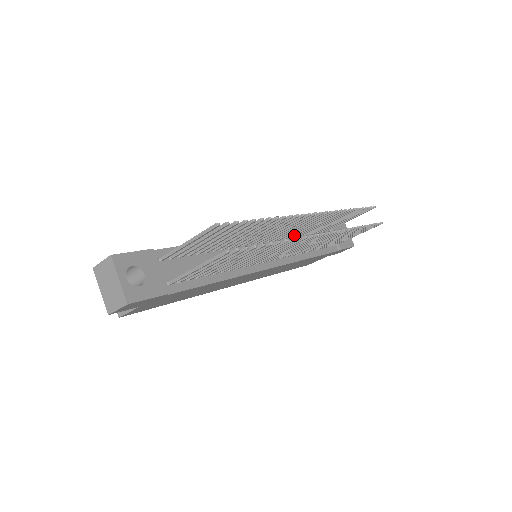
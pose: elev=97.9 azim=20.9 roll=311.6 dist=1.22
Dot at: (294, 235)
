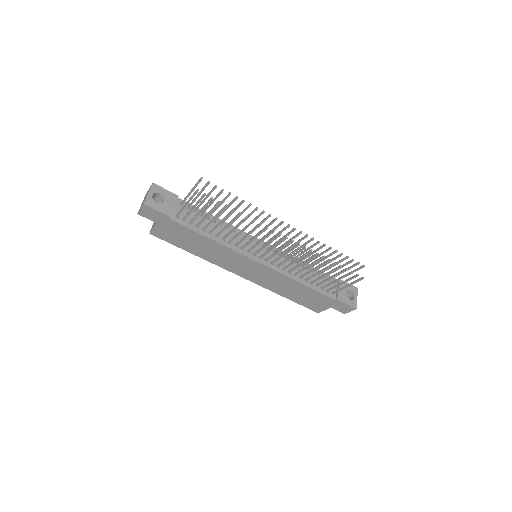
Dot at: (292, 259)
